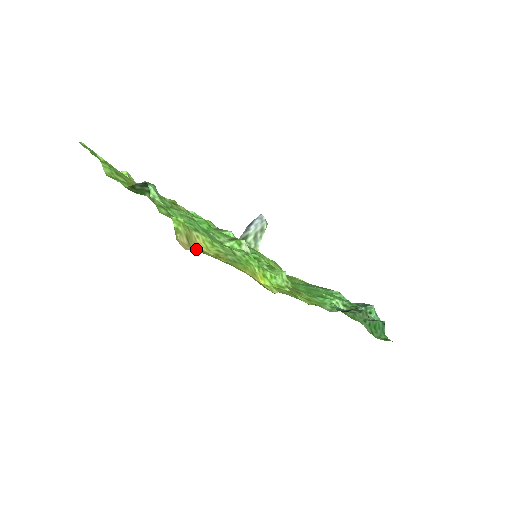
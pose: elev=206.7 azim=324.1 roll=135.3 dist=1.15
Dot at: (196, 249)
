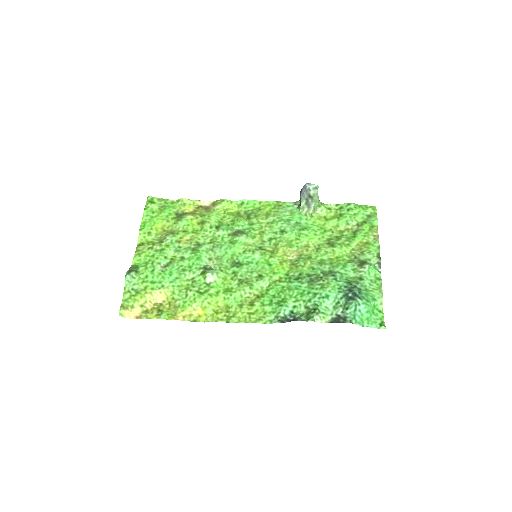
Dot at: (145, 312)
